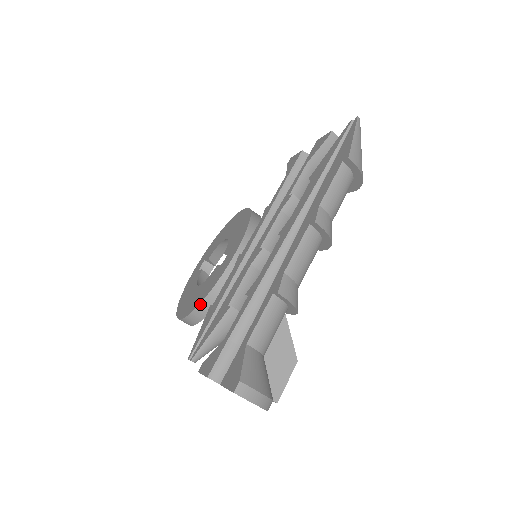
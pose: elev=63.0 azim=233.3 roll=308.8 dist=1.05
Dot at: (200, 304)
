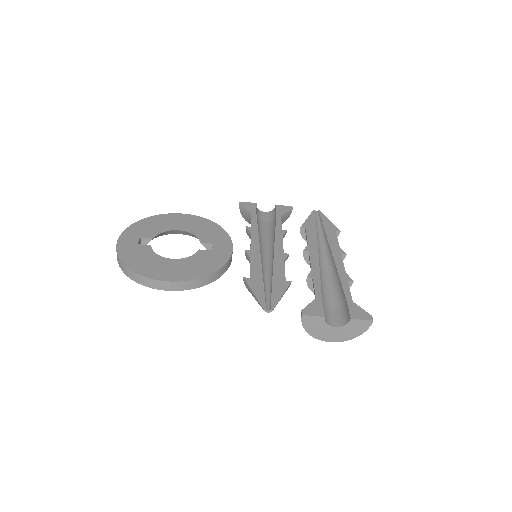
Dot at: (211, 274)
